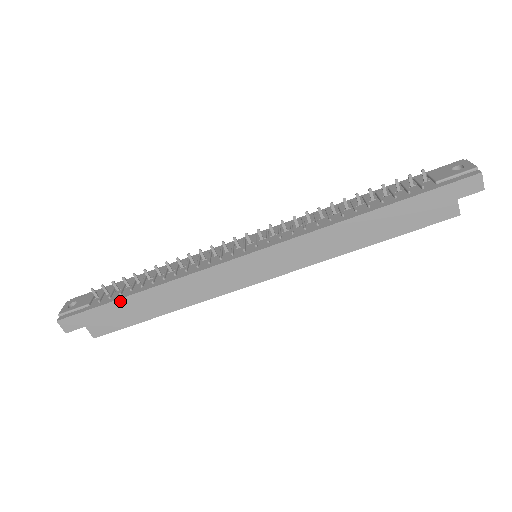
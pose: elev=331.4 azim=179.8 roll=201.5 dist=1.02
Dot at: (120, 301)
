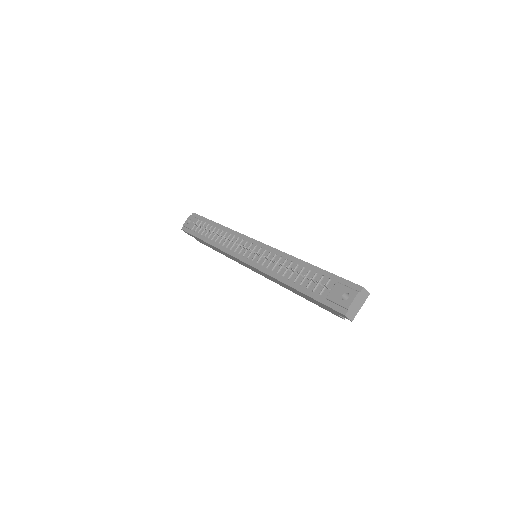
Dot at: (200, 239)
